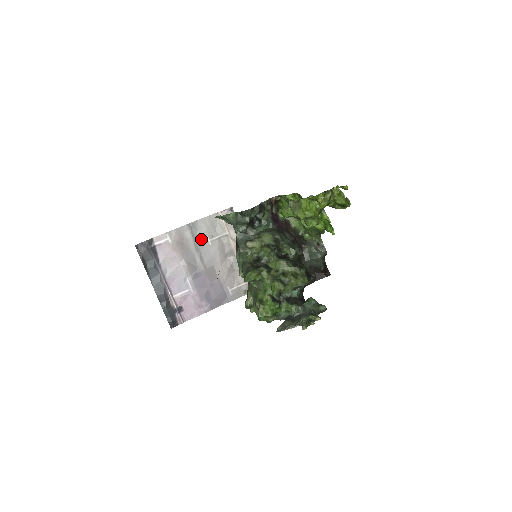
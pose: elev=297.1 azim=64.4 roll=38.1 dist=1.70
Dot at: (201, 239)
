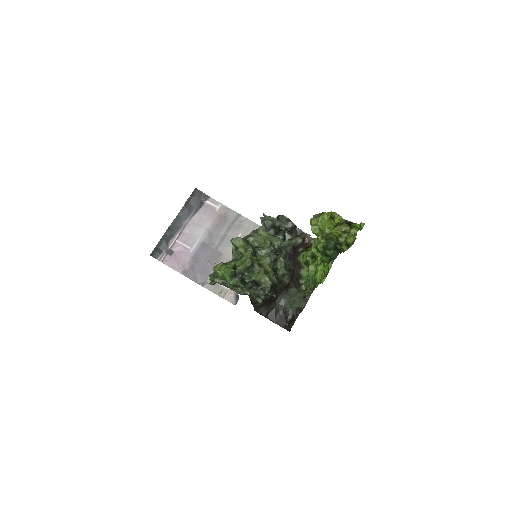
Dot at: (236, 230)
